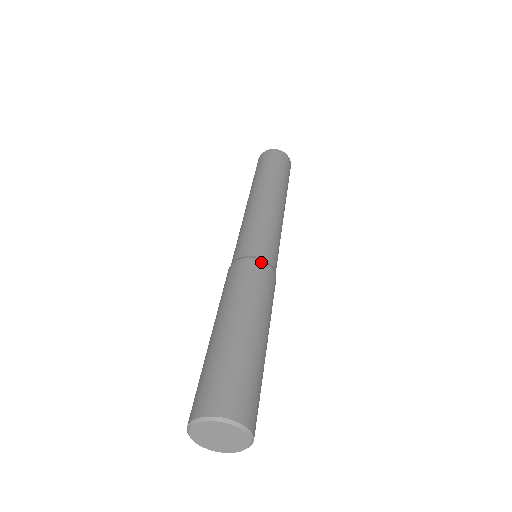
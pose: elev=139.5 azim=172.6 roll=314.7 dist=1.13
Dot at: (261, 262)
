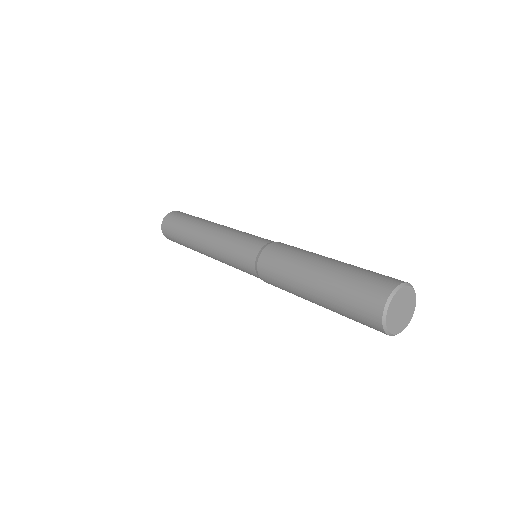
Dot at: occluded
